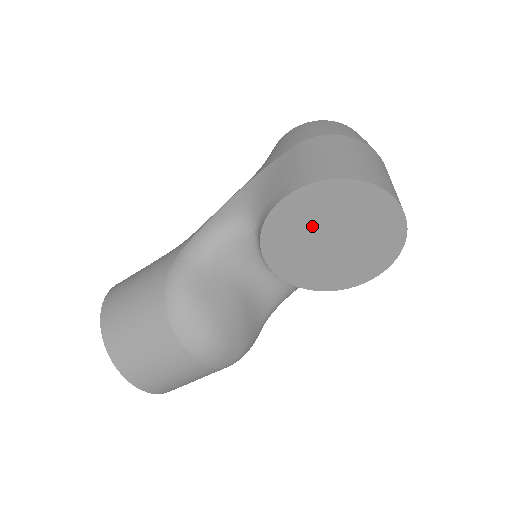
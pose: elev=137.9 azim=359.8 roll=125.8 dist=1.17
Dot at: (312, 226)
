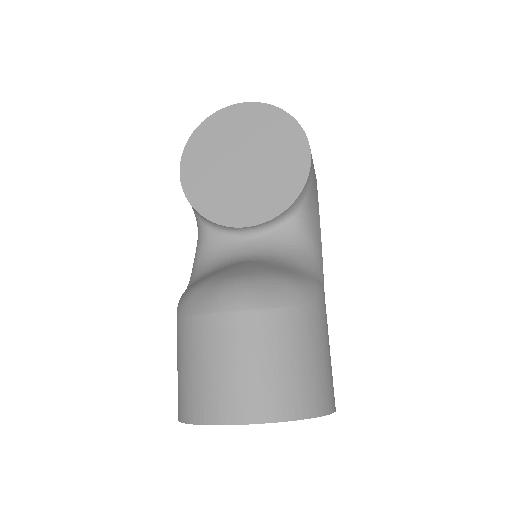
Dot at: (218, 173)
